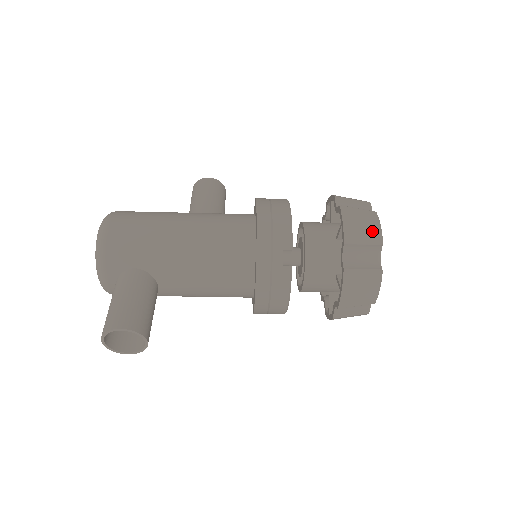
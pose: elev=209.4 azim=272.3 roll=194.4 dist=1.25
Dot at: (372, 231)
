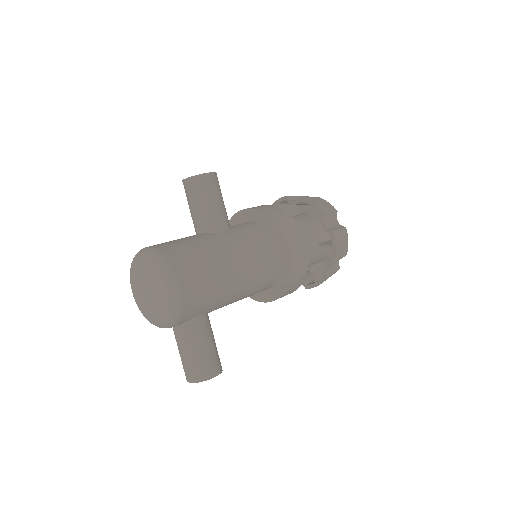
Dot at: (345, 248)
